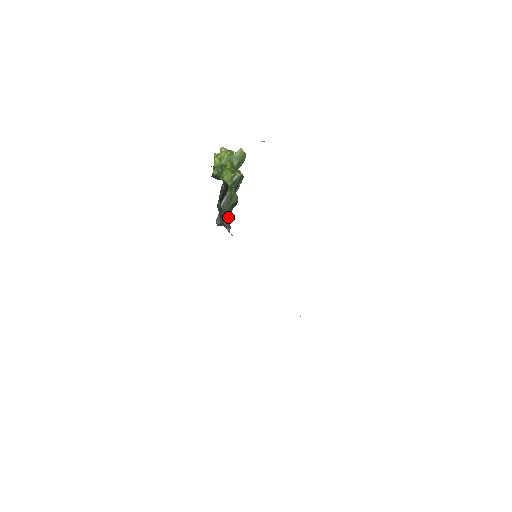
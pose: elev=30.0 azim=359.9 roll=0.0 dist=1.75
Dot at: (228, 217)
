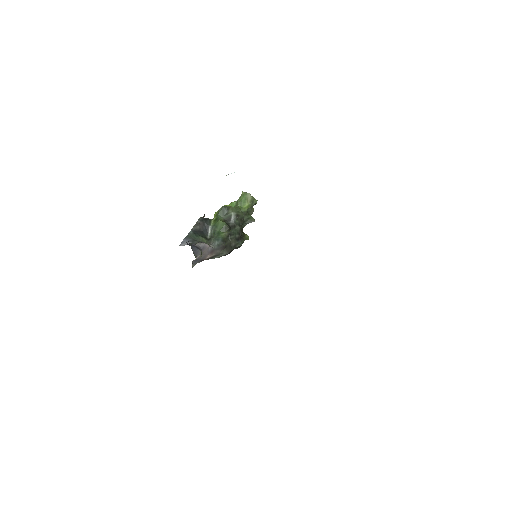
Dot at: (214, 240)
